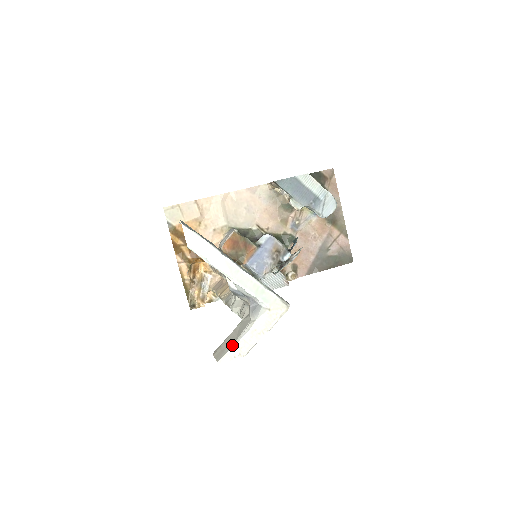
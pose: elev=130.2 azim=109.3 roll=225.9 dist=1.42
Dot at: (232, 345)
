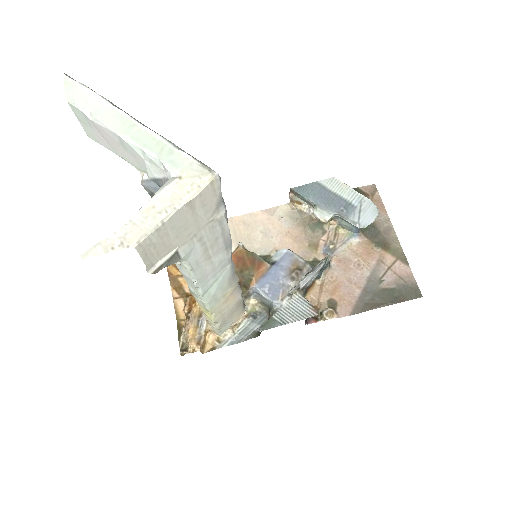
Dot at: (113, 232)
